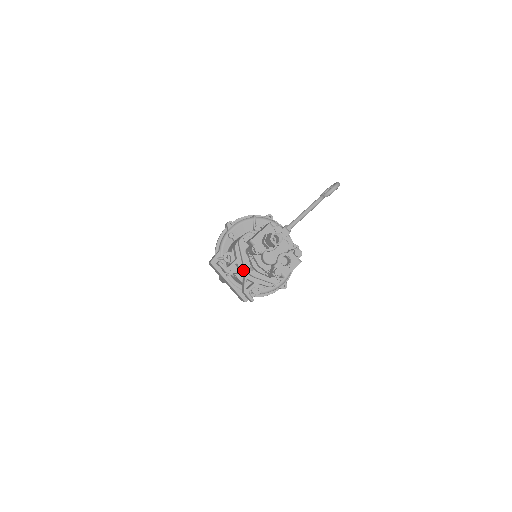
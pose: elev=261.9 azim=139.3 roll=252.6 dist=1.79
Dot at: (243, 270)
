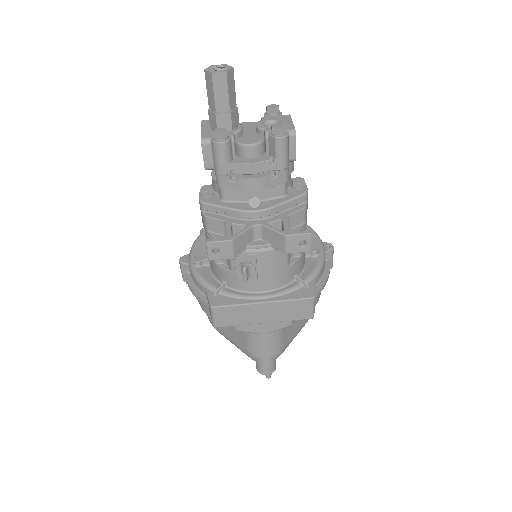
Dot at: (249, 222)
